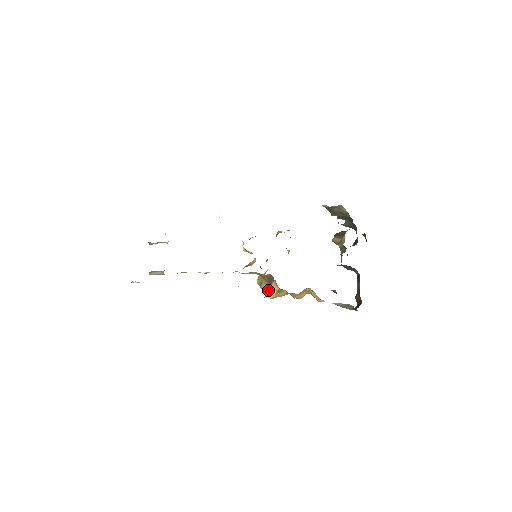
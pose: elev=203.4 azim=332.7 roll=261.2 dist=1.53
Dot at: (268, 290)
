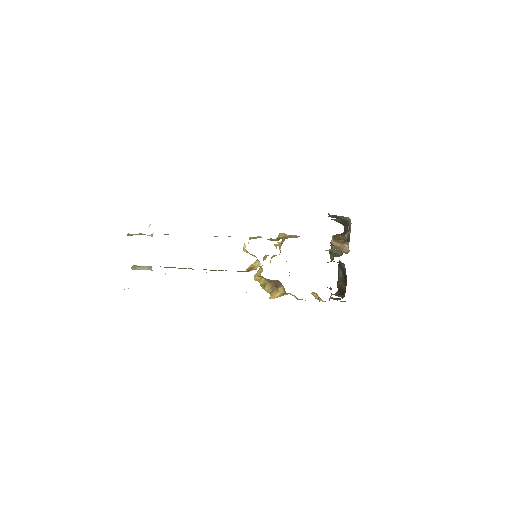
Dot at: (273, 293)
